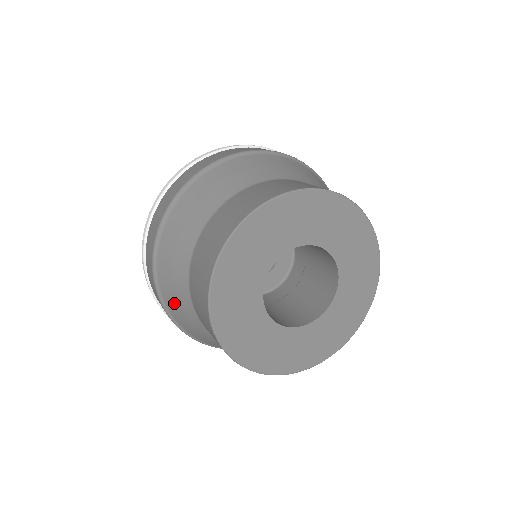
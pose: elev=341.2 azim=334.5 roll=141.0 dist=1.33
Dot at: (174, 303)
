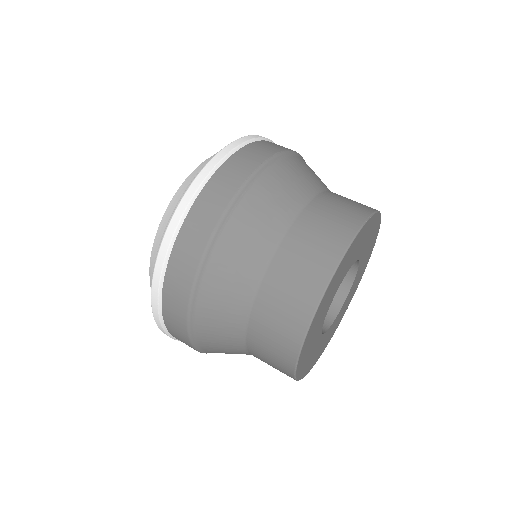
Dot at: (213, 339)
